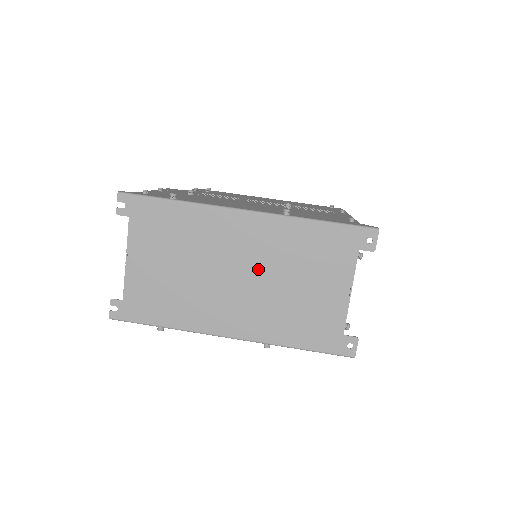
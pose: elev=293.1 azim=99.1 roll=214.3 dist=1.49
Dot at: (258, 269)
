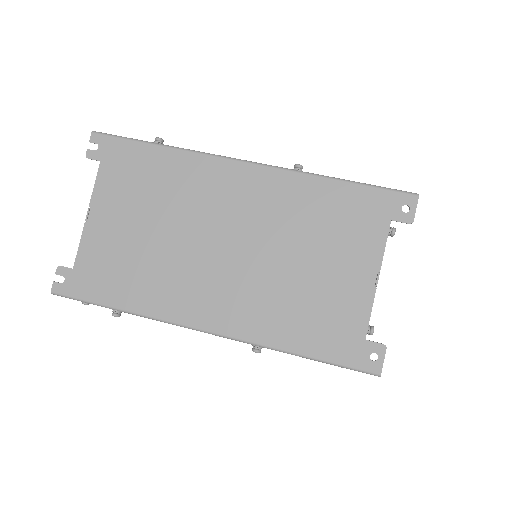
Dot at: (255, 238)
